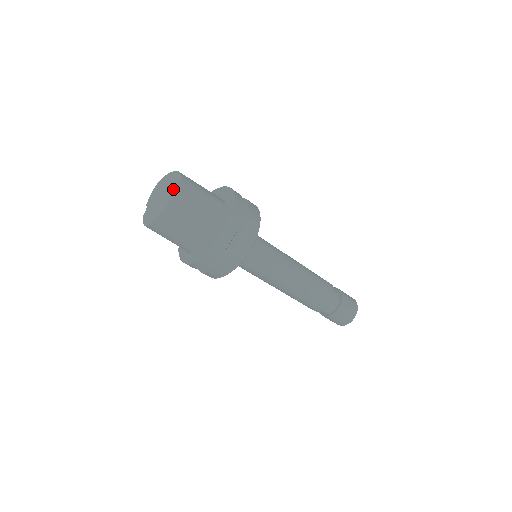
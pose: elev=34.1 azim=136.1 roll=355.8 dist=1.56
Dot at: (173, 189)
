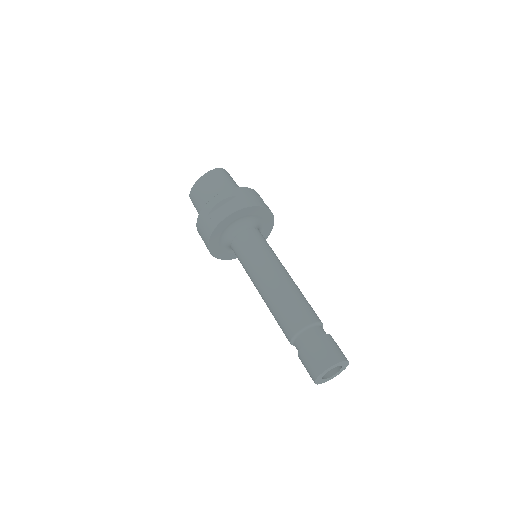
Dot at: occluded
